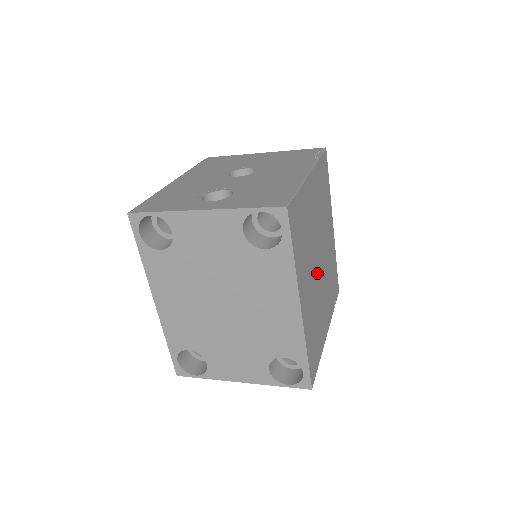
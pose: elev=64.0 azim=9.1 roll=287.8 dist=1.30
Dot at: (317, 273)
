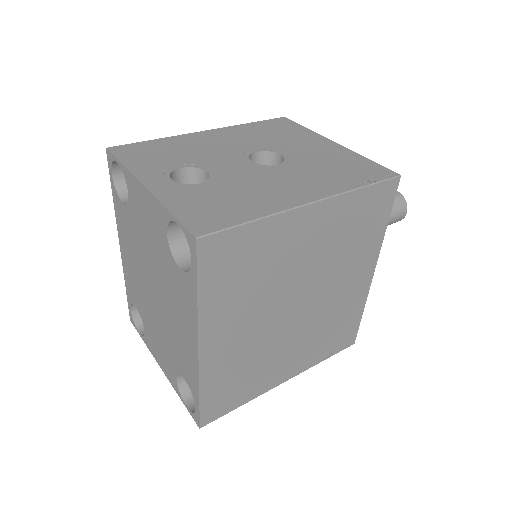
Dot at: (280, 319)
